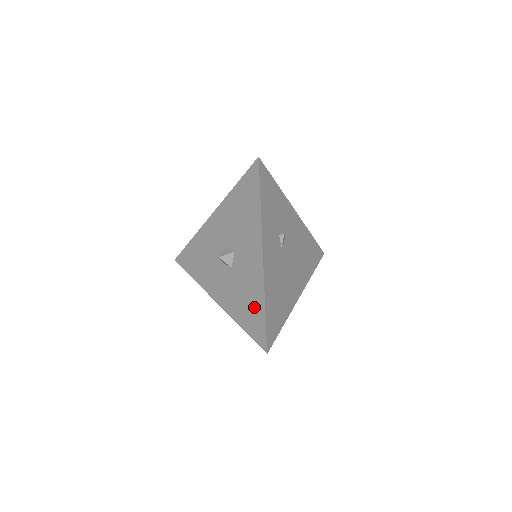
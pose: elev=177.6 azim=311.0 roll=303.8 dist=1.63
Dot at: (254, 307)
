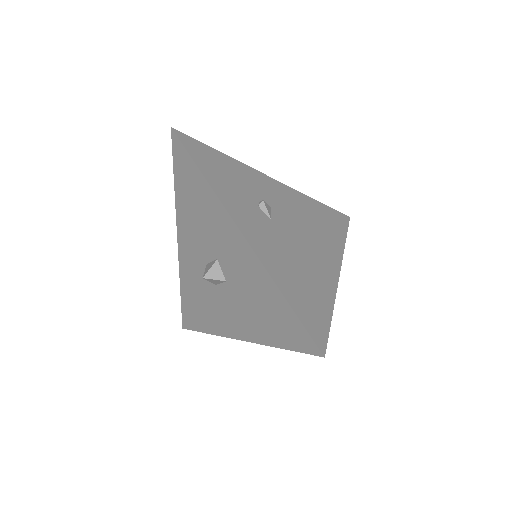
Dot at: (273, 307)
